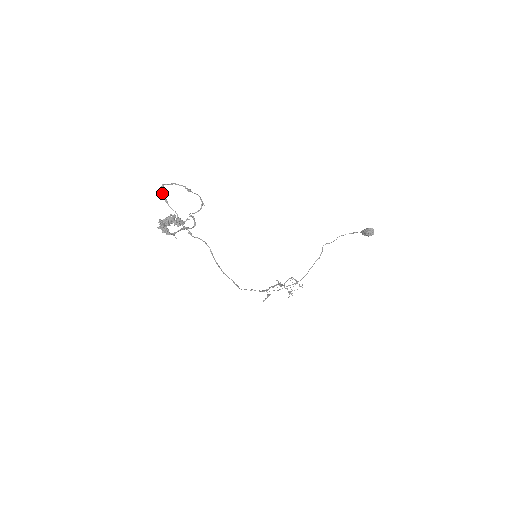
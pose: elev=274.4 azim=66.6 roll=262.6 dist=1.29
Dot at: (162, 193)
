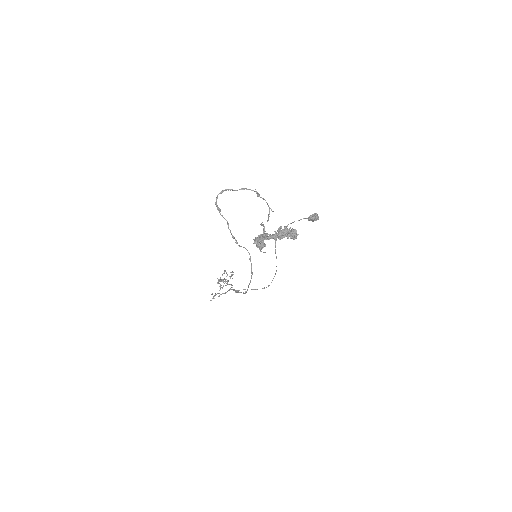
Dot at: (216, 200)
